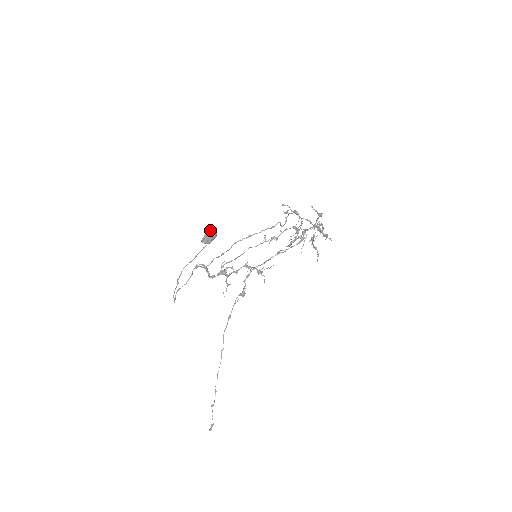
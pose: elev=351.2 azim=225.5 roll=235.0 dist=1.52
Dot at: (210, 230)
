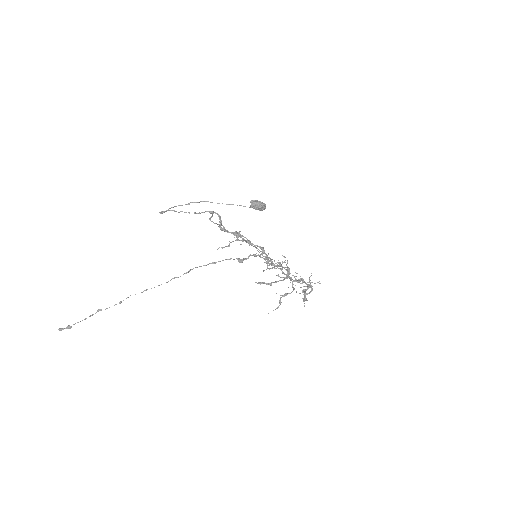
Dot at: occluded
